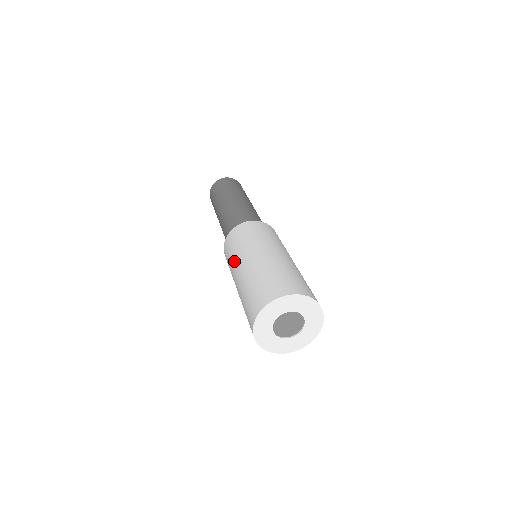
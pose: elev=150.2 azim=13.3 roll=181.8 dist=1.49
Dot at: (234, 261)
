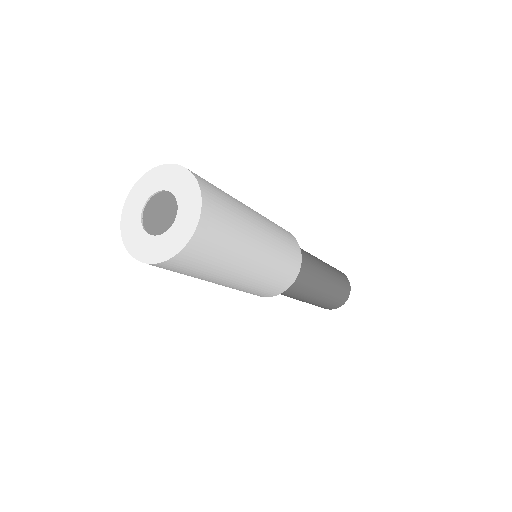
Dot at: occluded
